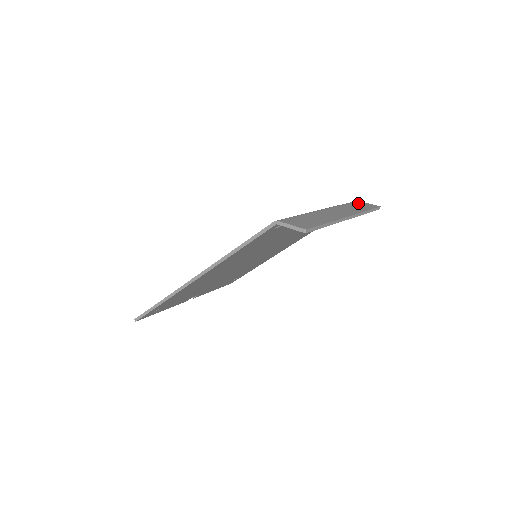
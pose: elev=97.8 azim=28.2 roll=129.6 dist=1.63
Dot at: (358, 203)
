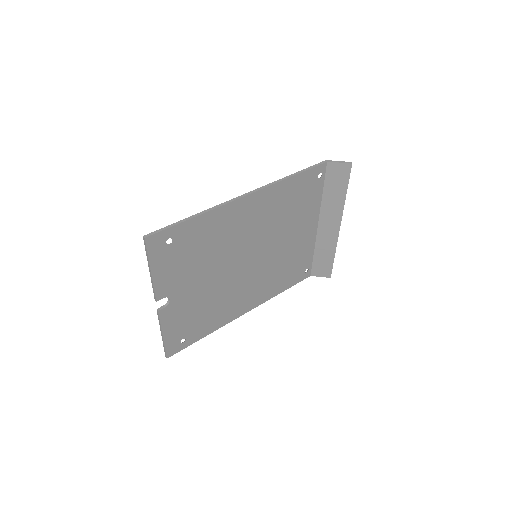
Dot at: (317, 266)
